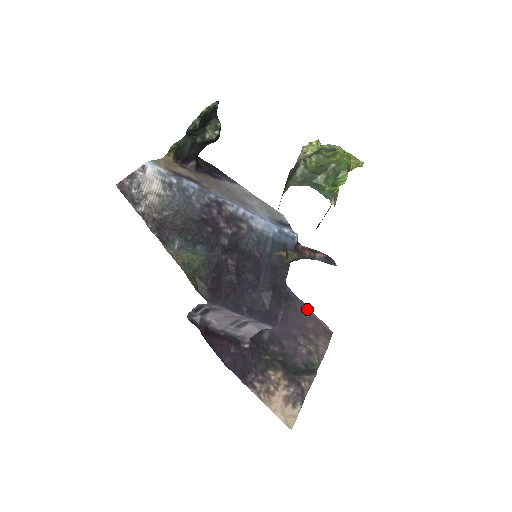
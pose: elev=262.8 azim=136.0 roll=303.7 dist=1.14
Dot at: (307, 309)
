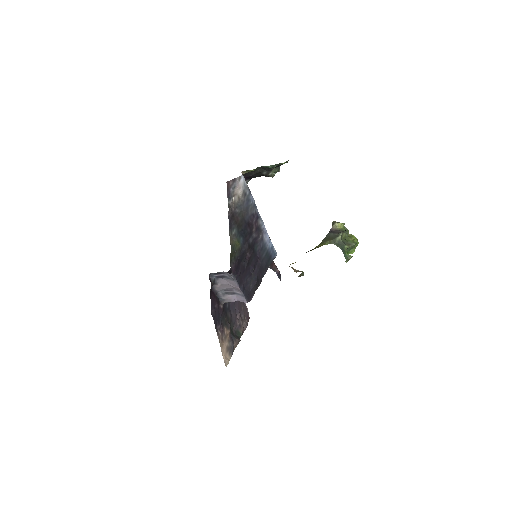
Dot at: occluded
